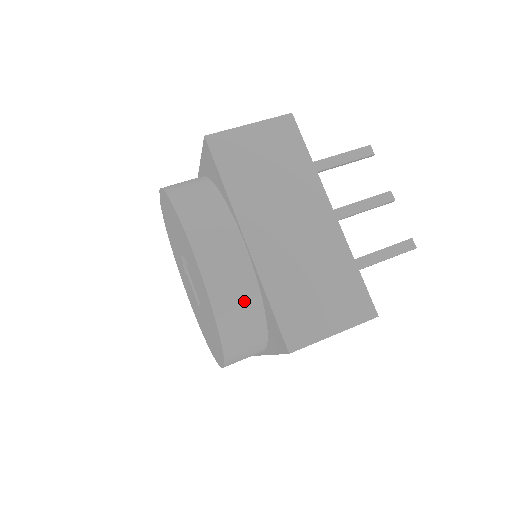
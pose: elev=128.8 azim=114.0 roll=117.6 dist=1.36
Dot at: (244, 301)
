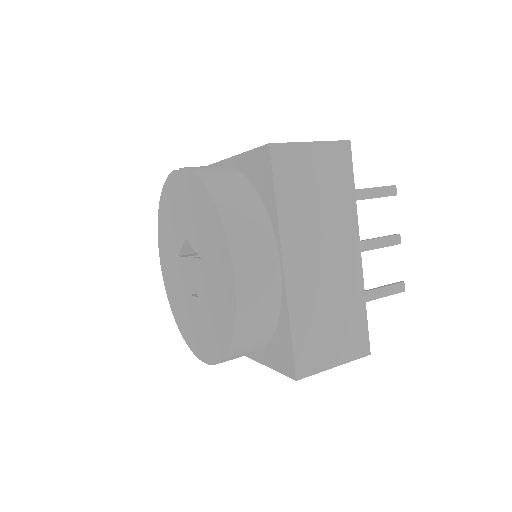
Dot at: (263, 321)
